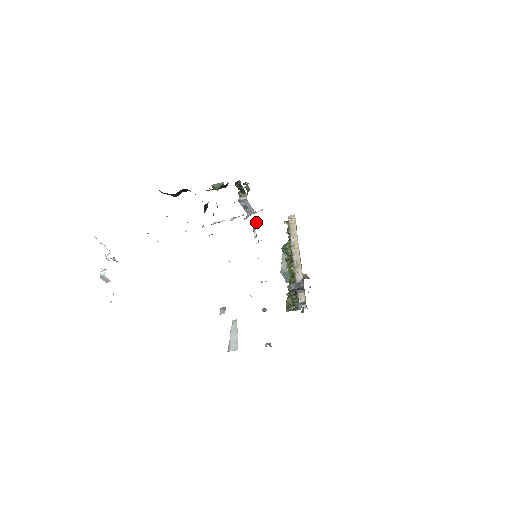
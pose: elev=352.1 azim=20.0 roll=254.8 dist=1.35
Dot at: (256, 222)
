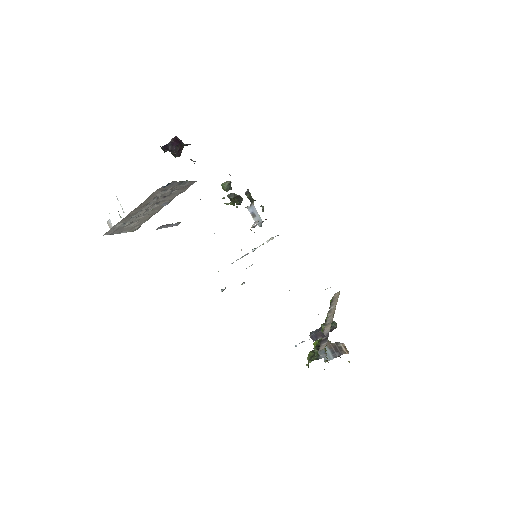
Dot at: occluded
